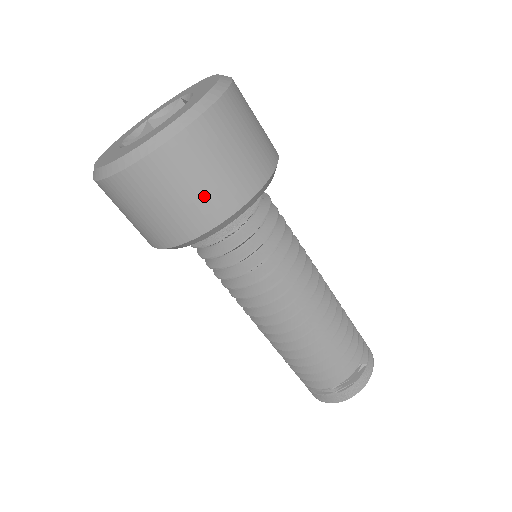
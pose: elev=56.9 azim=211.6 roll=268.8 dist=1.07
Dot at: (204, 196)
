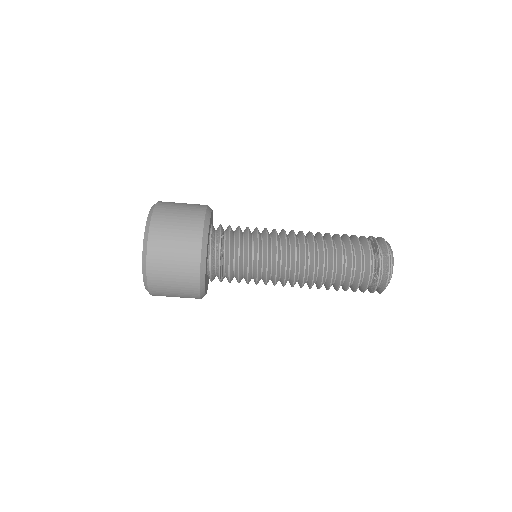
Dot at: (186, 218)
